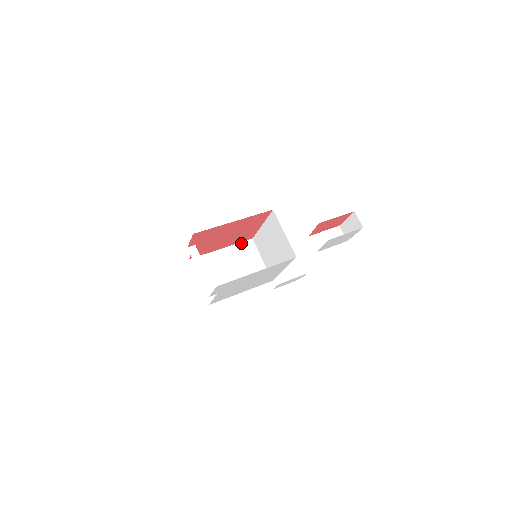
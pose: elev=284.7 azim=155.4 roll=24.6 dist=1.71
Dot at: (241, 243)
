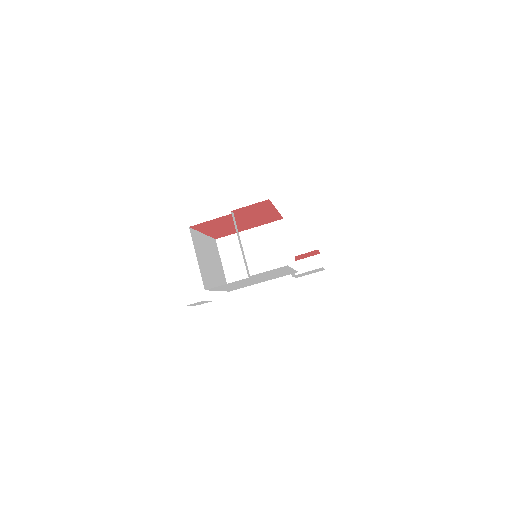
Dot at: (211, 238)
